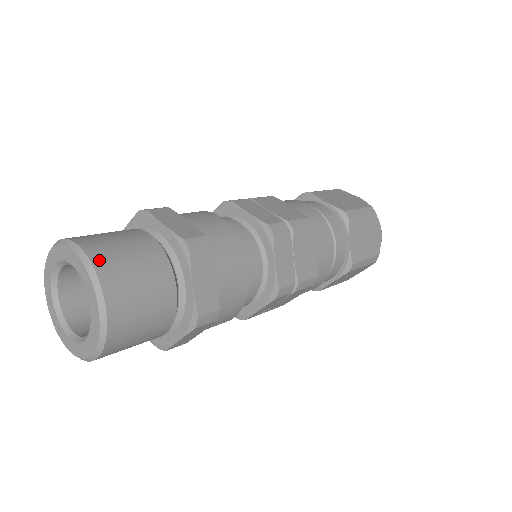
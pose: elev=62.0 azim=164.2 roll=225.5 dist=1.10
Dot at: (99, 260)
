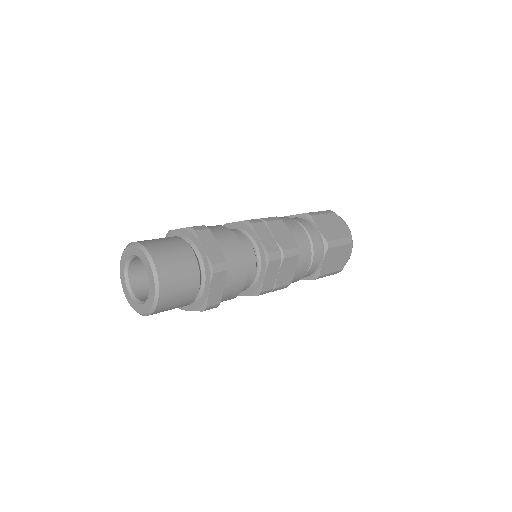
Dot at: (161, 271)
